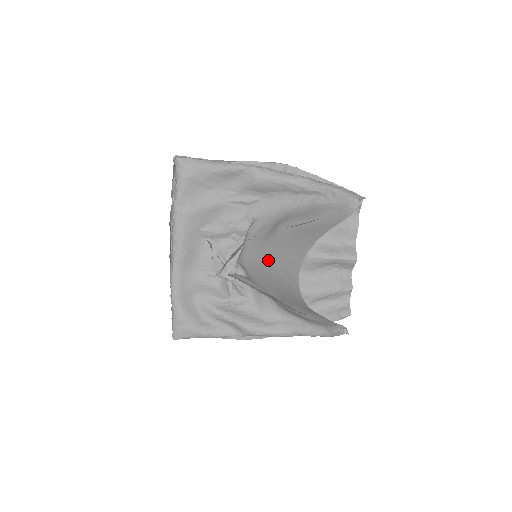
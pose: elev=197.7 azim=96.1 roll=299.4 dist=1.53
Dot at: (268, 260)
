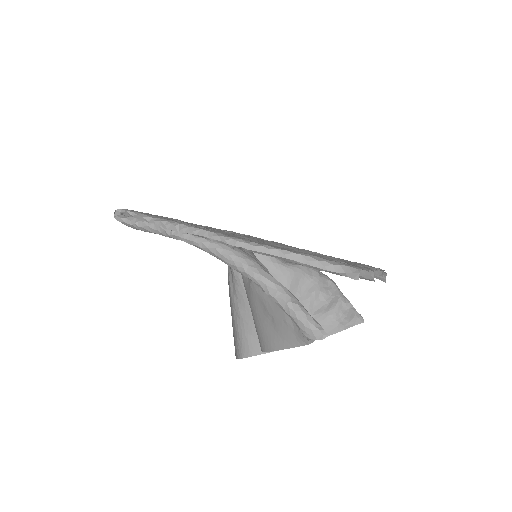
Dot at: occluded
